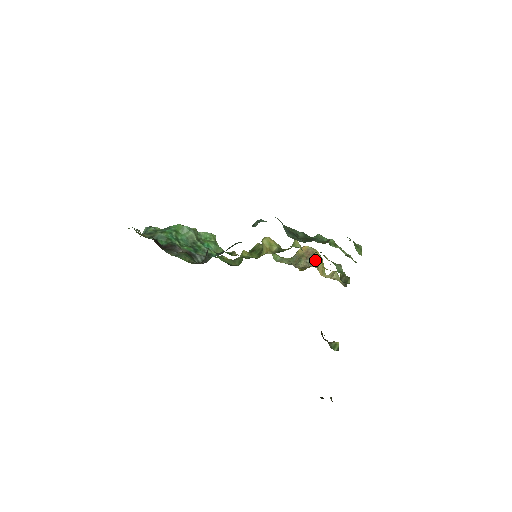
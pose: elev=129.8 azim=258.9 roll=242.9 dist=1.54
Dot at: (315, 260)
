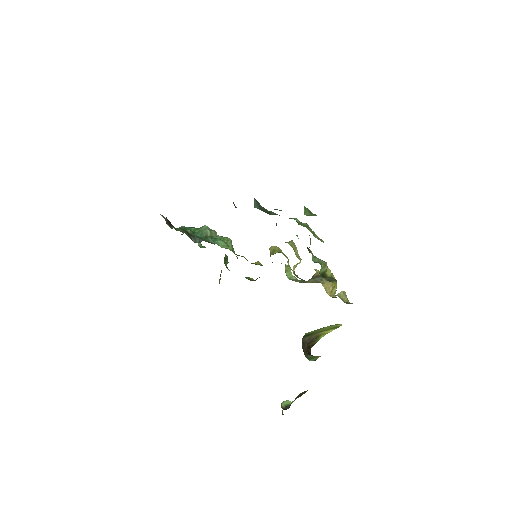
Dot at: occluded
